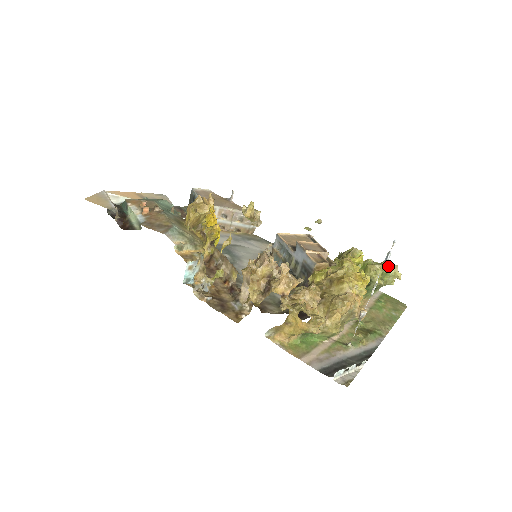
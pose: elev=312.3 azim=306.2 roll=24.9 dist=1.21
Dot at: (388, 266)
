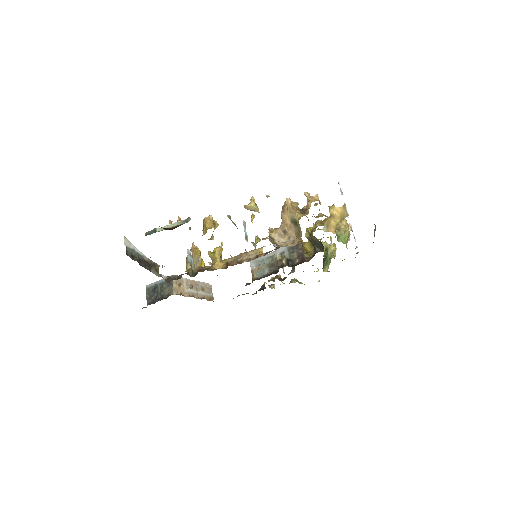
Dot at: occluded
